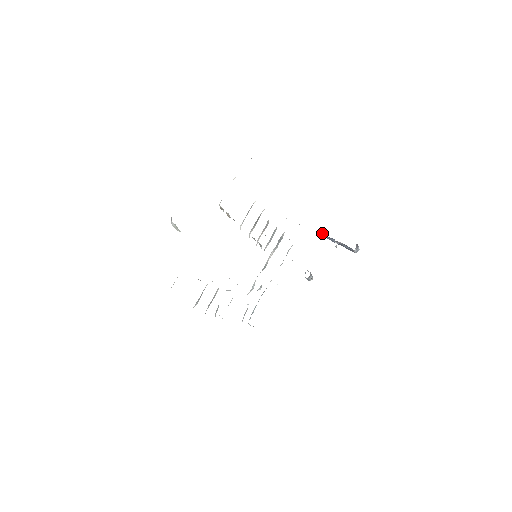
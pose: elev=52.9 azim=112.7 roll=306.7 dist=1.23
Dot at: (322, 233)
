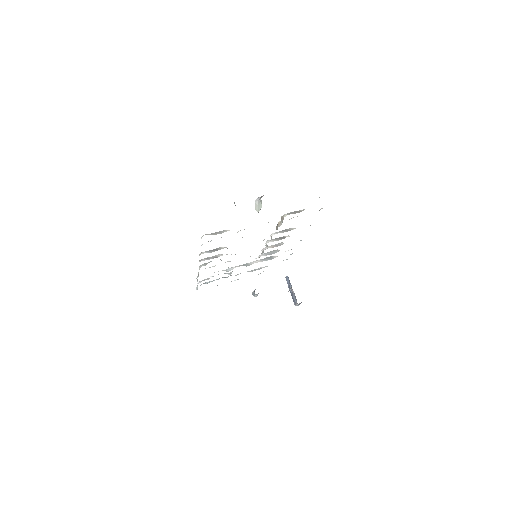
Dot at: occluded
